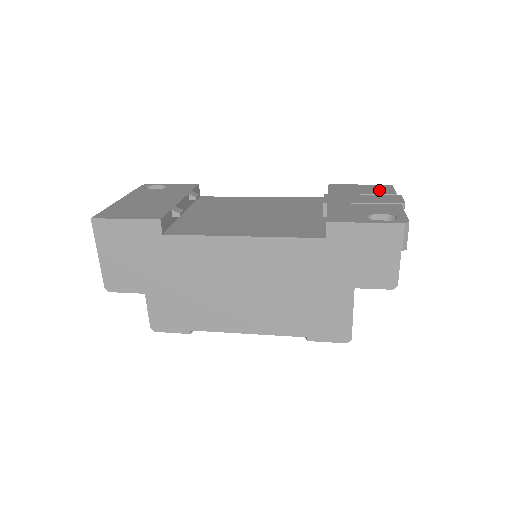
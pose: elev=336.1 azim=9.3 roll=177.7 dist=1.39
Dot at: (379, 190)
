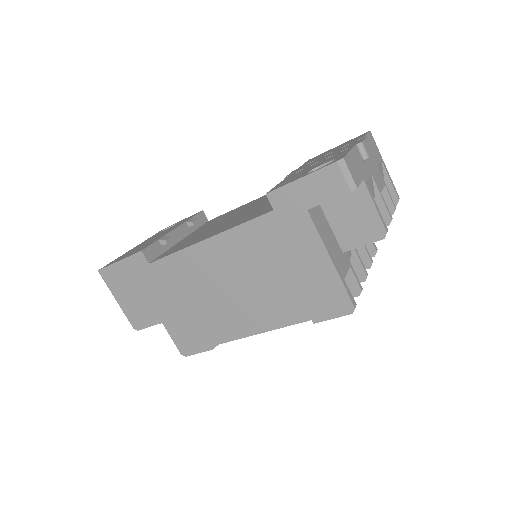
Dot at: (350, 142)
